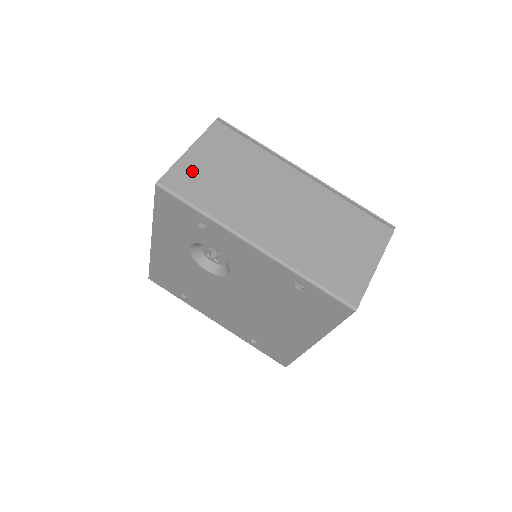
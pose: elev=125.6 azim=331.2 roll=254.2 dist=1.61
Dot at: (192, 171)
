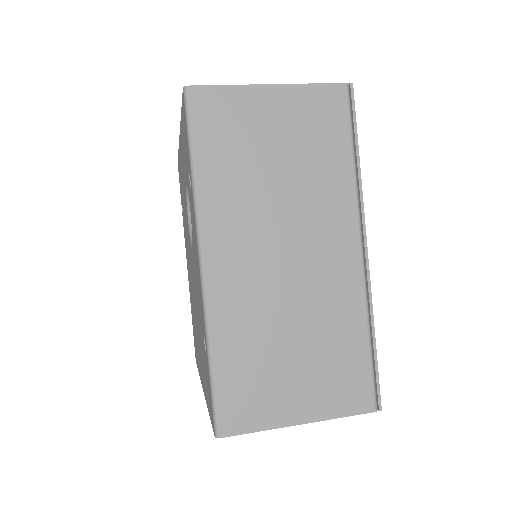
Dot at: (240, 113)
